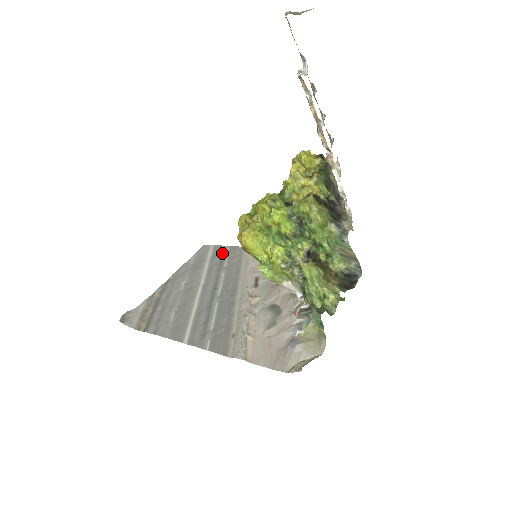
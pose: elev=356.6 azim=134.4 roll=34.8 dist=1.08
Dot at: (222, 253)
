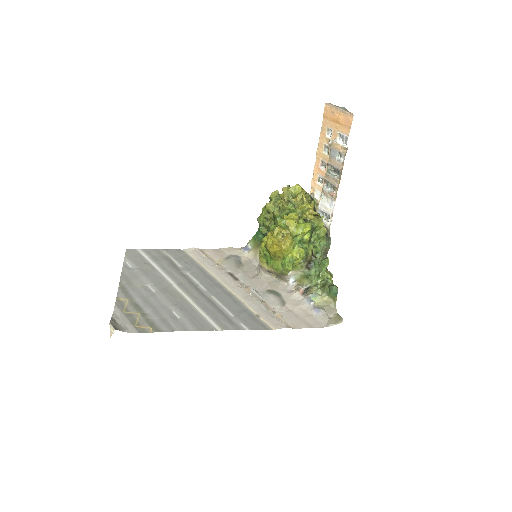
Dot at: (162, 256)
